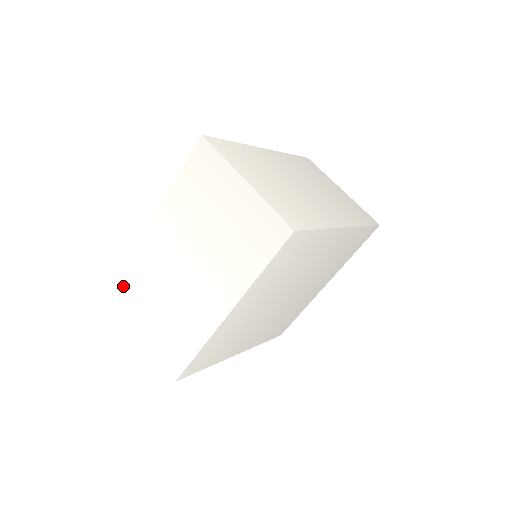
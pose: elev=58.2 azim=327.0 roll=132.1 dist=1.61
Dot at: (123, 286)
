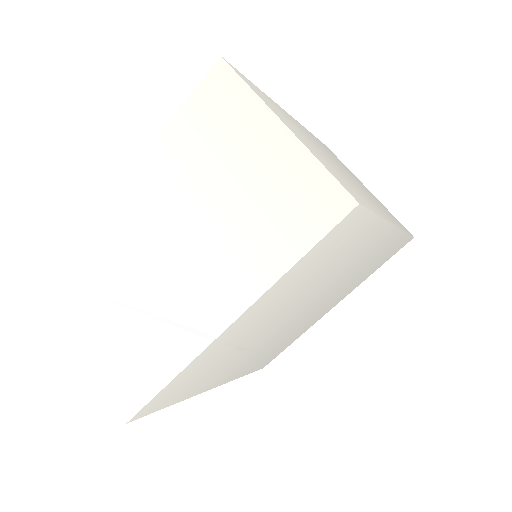
Dot at: (64, 272)
